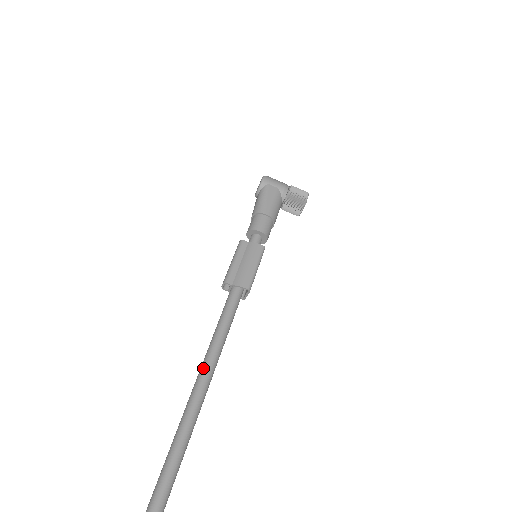
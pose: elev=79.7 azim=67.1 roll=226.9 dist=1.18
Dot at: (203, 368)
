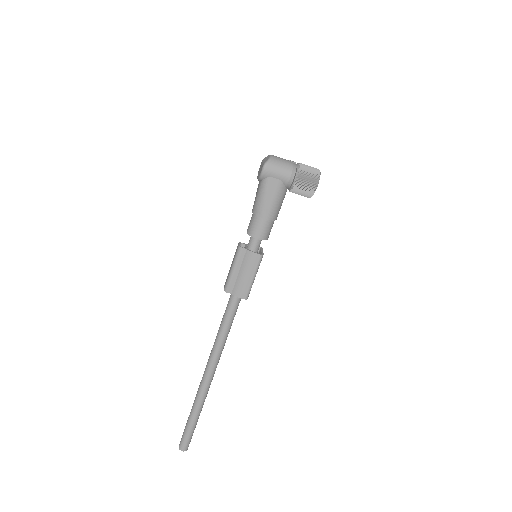
Dot at: (212, 356)
